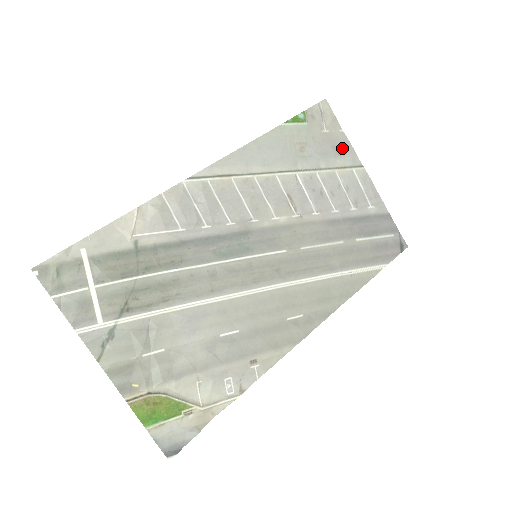
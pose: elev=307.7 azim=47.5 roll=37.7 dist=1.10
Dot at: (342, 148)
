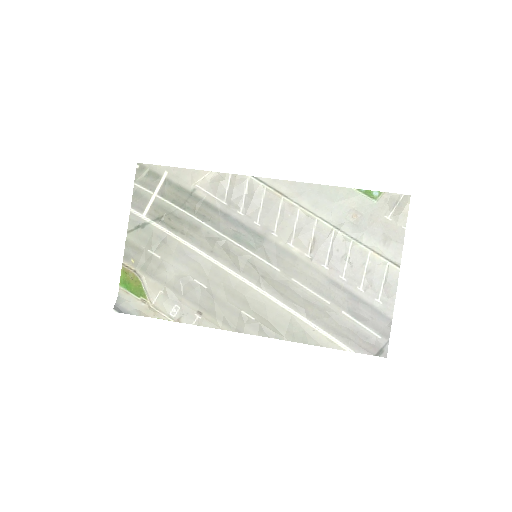
Dot at: (392, 240)
